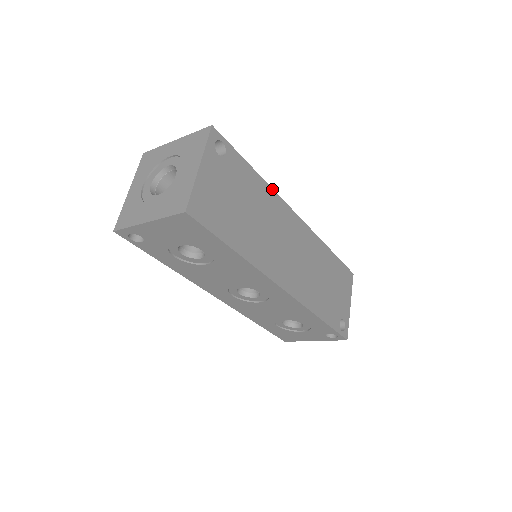
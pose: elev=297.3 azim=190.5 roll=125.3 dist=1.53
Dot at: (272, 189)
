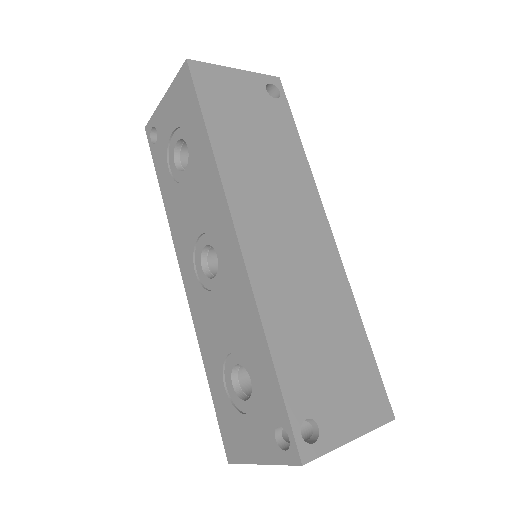
Dot at: (312, 176)
